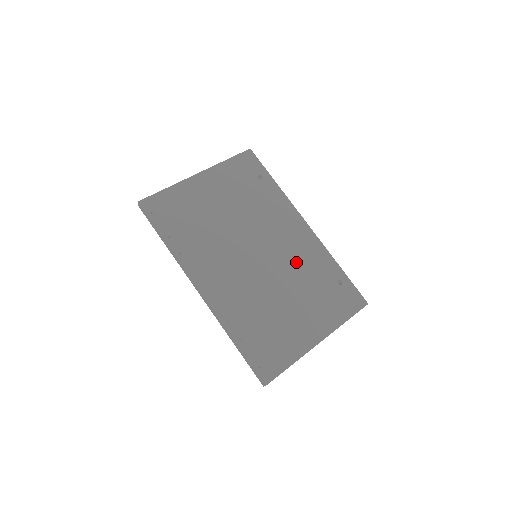
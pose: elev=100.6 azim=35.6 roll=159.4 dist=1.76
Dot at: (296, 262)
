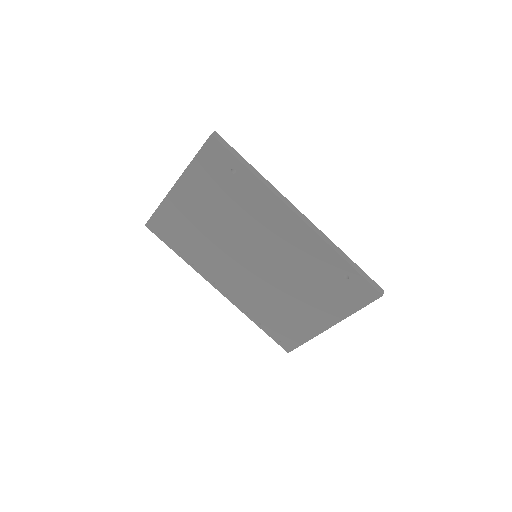
Dot at: (294, 261)
